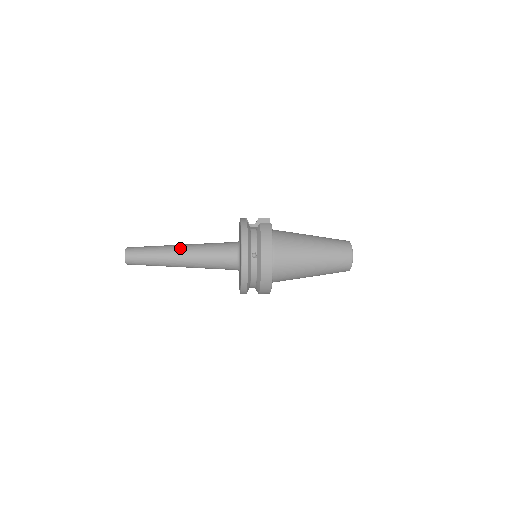
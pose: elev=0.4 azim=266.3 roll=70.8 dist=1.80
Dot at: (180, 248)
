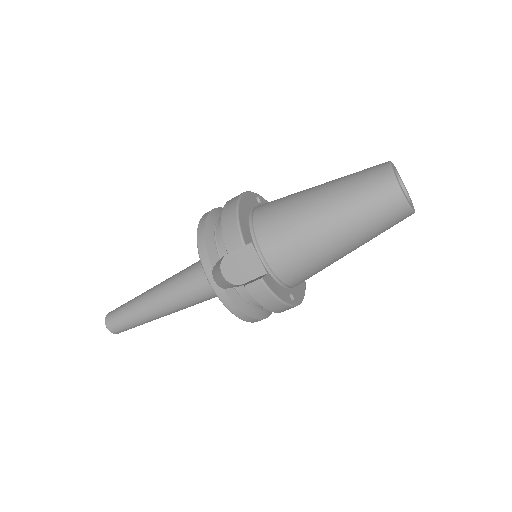
Dot at: occluded
